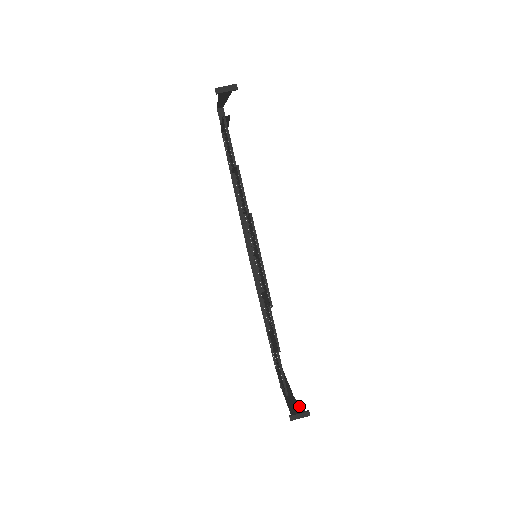
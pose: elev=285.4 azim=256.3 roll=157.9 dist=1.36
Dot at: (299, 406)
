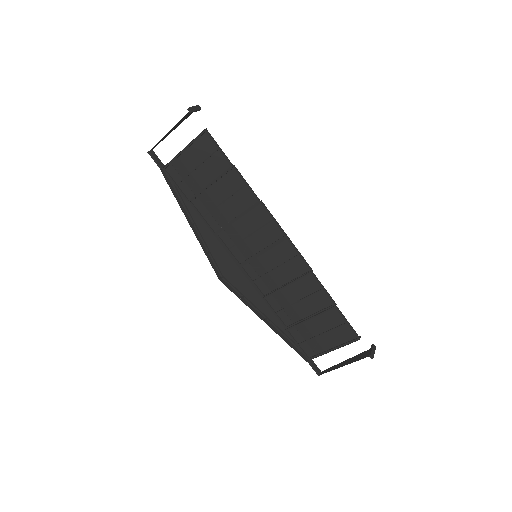
Dot at: (359, 355)
